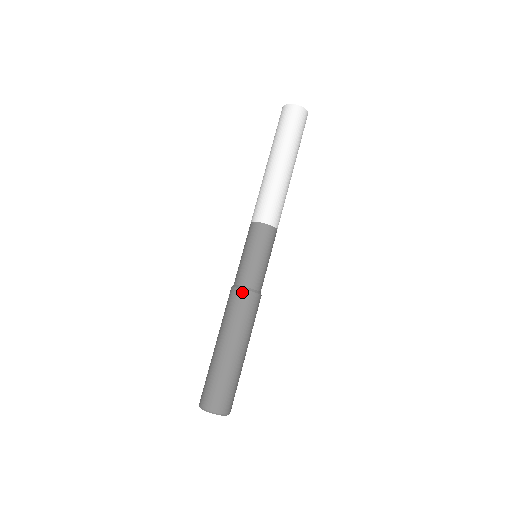
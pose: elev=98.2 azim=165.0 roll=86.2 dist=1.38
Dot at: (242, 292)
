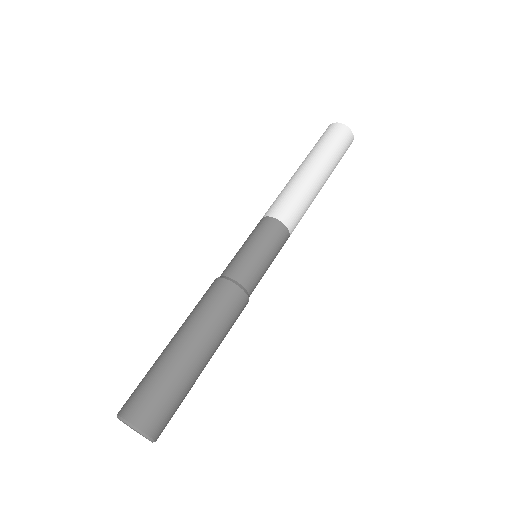
Dot at: (226, 283)
